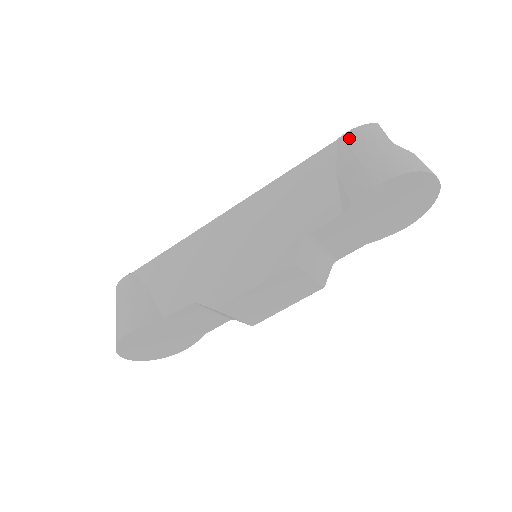
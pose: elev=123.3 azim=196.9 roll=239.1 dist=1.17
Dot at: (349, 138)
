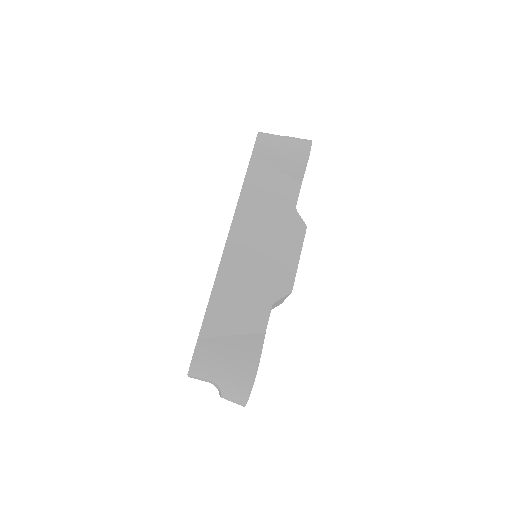
Dot at: (261, 145)
